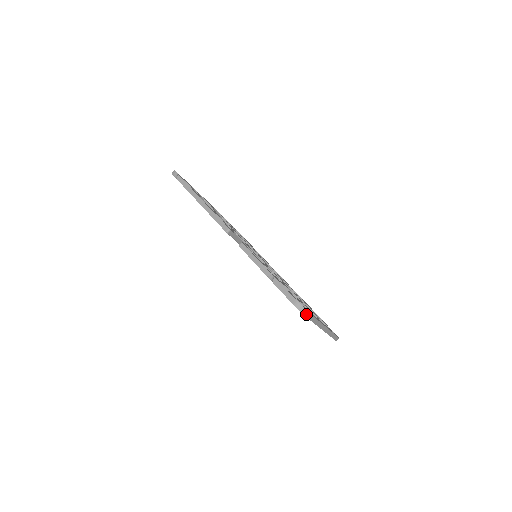
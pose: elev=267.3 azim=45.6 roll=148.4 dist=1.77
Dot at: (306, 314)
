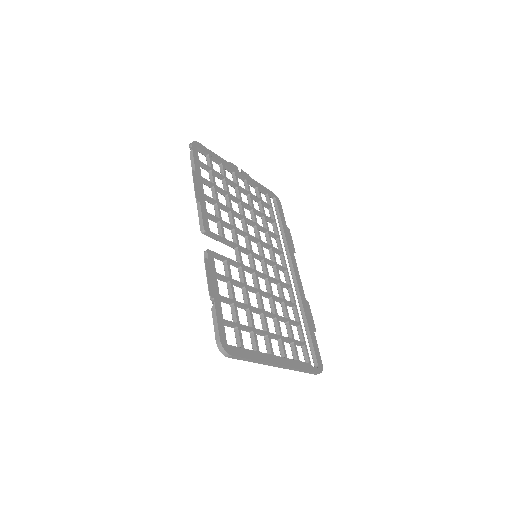
Dot at: (230, 356)
